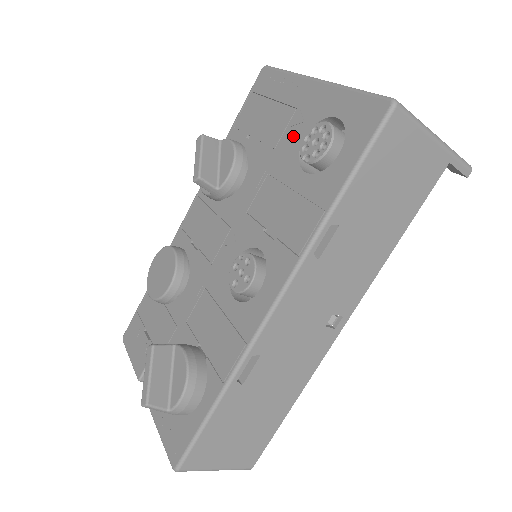
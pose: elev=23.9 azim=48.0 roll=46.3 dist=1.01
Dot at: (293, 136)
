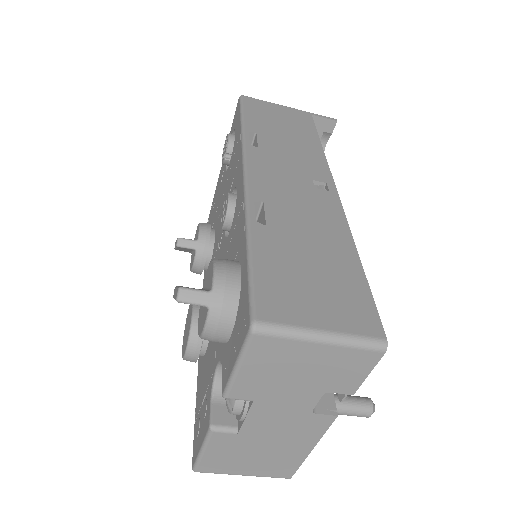
Dot at: (223, 180)
